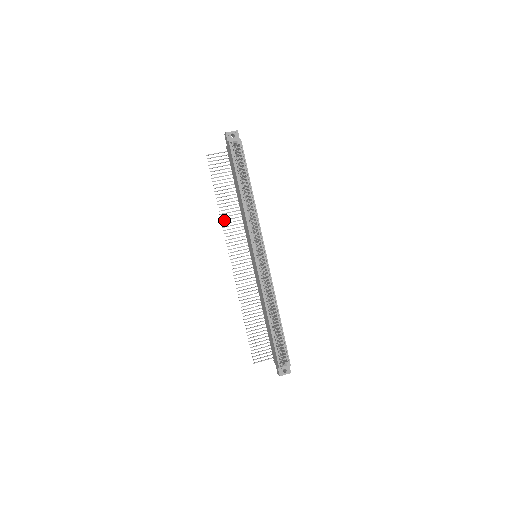
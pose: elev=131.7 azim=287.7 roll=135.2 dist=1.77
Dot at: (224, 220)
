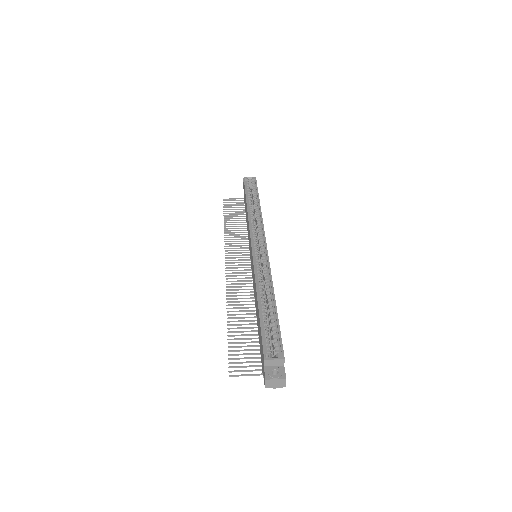
Dot at: (228, 237)
